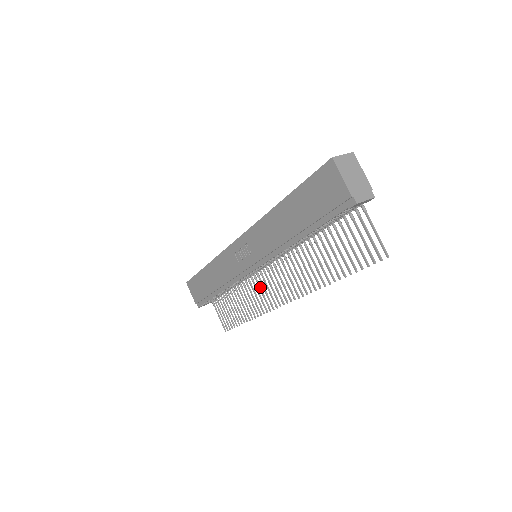
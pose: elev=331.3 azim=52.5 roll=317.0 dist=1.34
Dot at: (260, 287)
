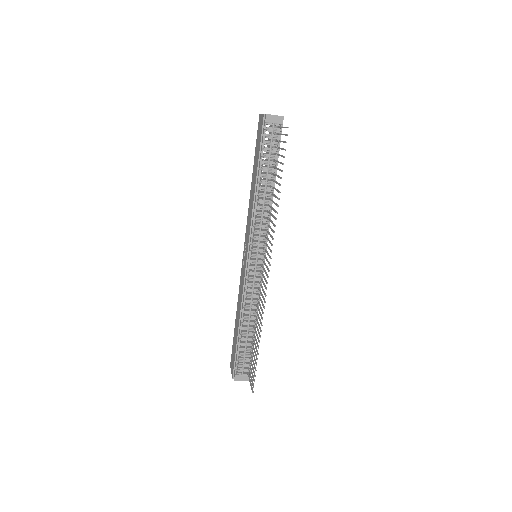
Dot at: (262, 287)
